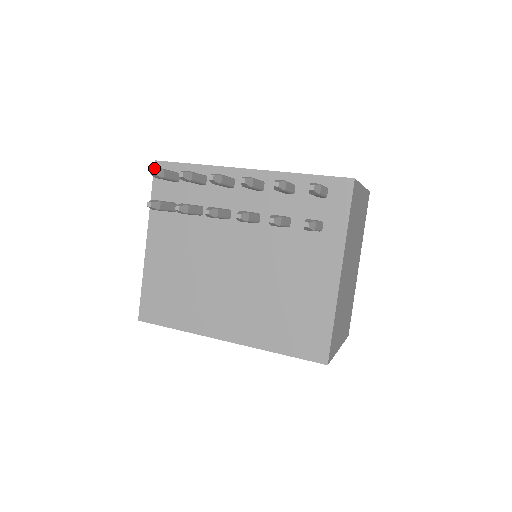
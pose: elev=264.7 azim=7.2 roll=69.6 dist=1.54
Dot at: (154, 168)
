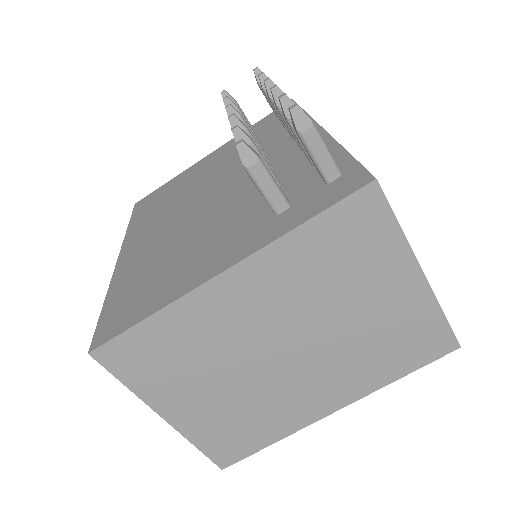
Dot at: occluded
